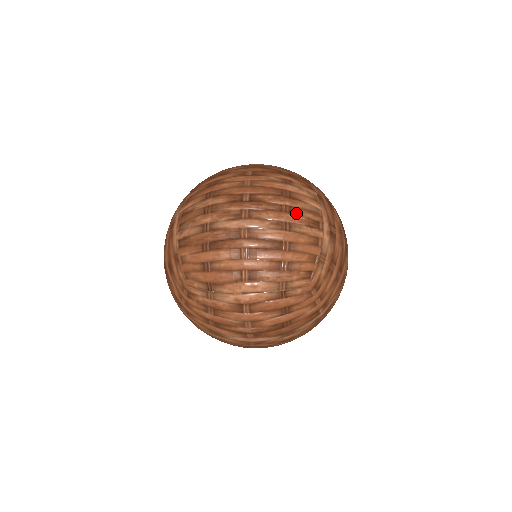
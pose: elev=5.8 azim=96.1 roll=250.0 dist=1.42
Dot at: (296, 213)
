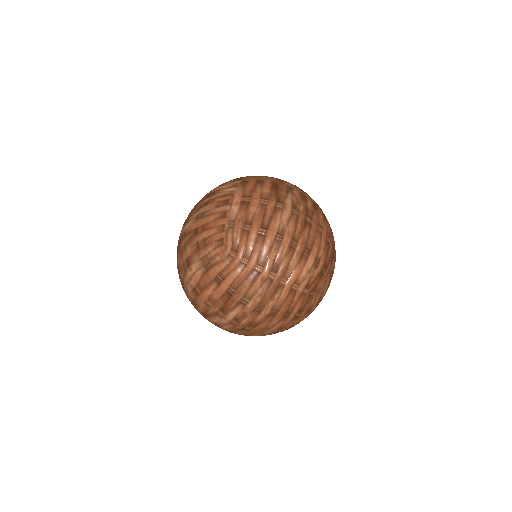
Dot at: (209, 203)
